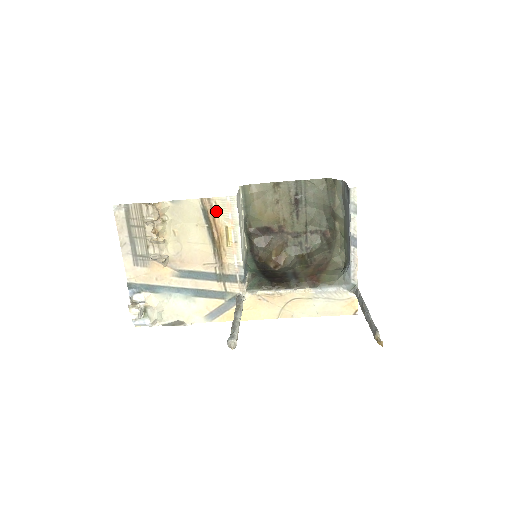
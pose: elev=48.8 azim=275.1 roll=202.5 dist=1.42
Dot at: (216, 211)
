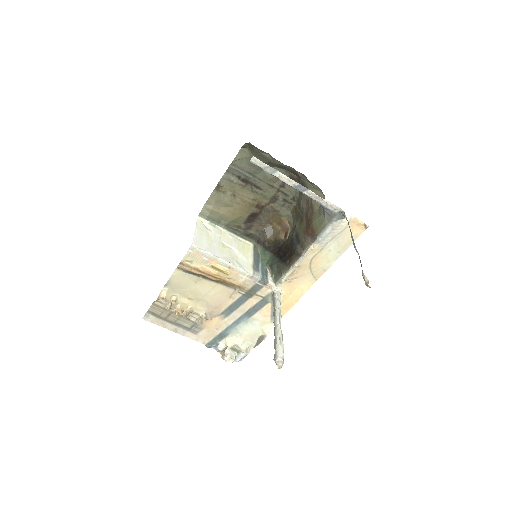
Dot at: (194, 265)
